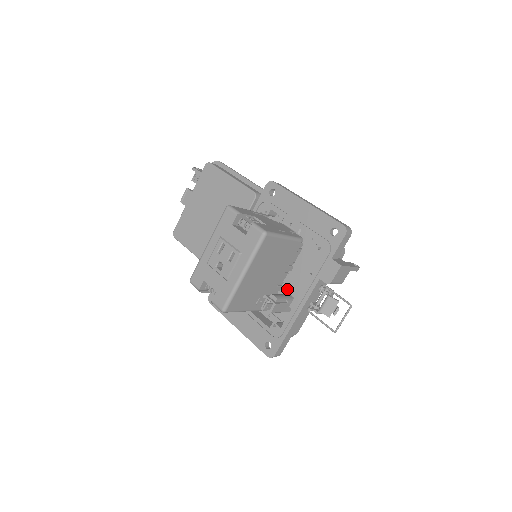
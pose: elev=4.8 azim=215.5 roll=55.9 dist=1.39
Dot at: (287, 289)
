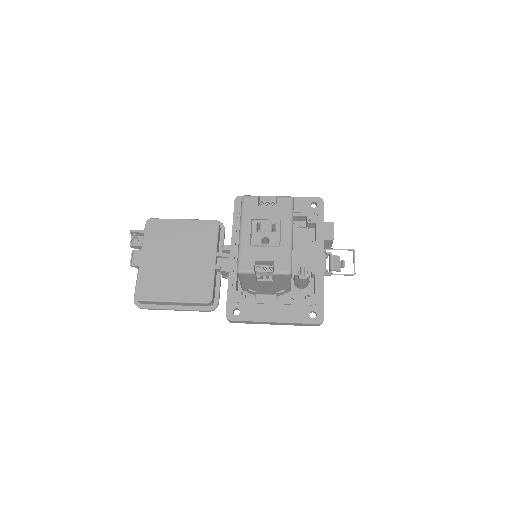
Dot at: (294, 271)
